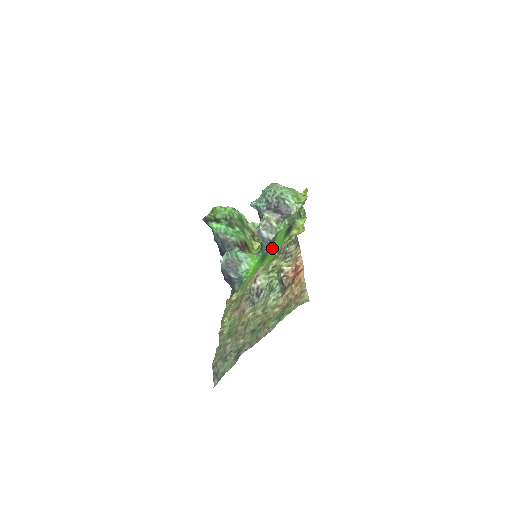
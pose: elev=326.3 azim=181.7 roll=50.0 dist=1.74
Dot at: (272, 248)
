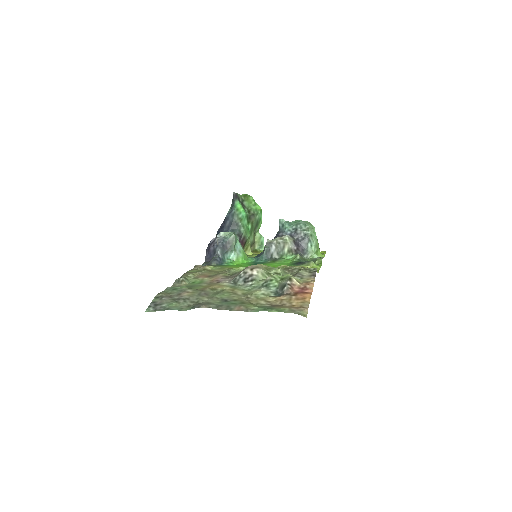
Dot at: (270, 263)
